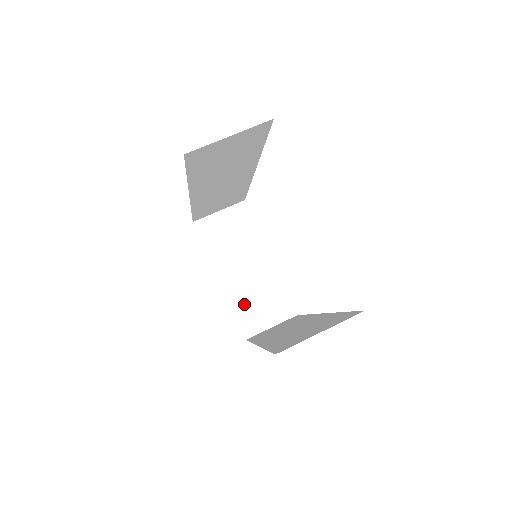
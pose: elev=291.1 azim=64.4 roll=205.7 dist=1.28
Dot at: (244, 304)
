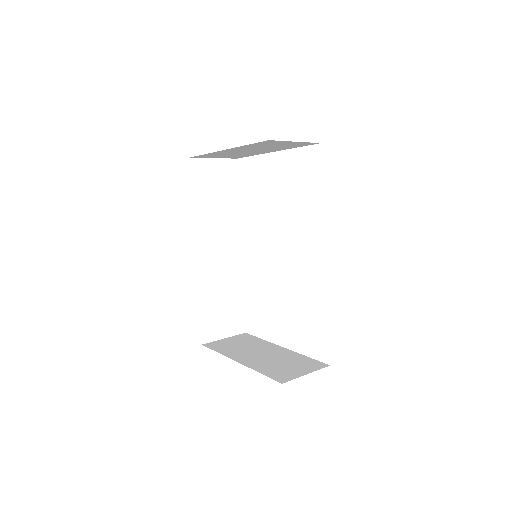
Dot at: (269, 368)
